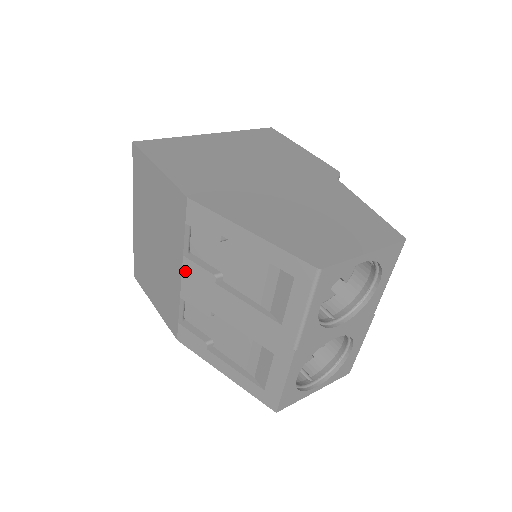
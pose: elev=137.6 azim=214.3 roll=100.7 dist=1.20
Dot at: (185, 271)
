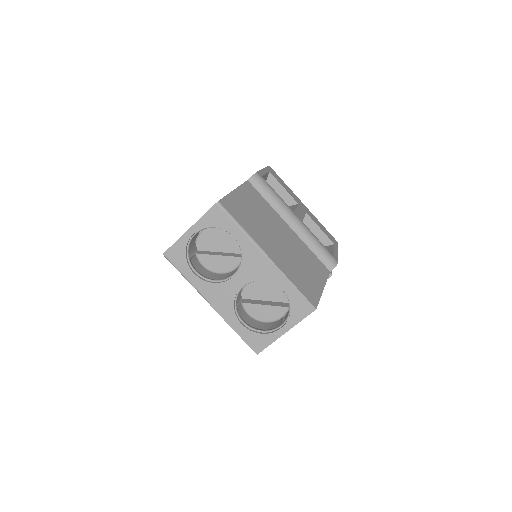
Dot at: occluded
